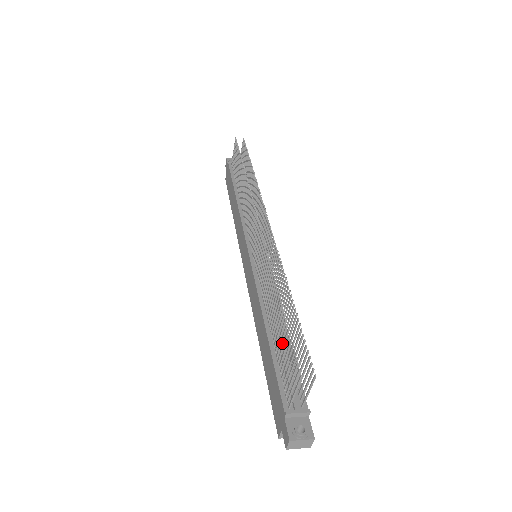
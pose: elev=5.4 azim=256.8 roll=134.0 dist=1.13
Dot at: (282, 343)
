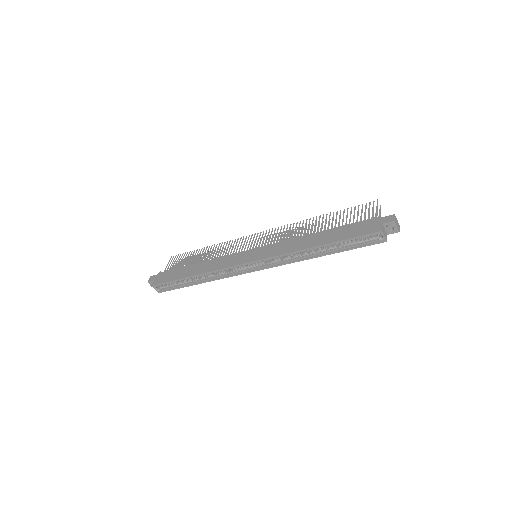
Dot at: occluded
